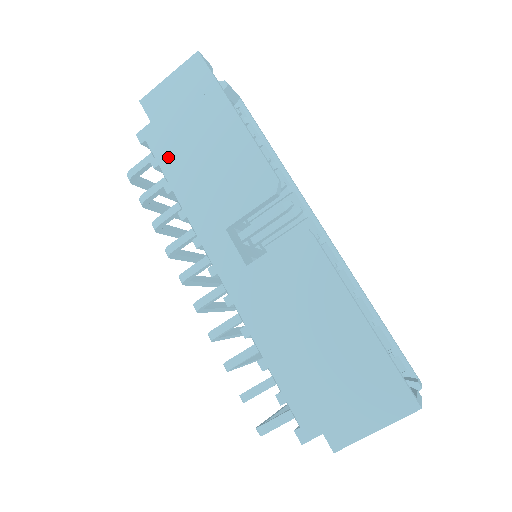
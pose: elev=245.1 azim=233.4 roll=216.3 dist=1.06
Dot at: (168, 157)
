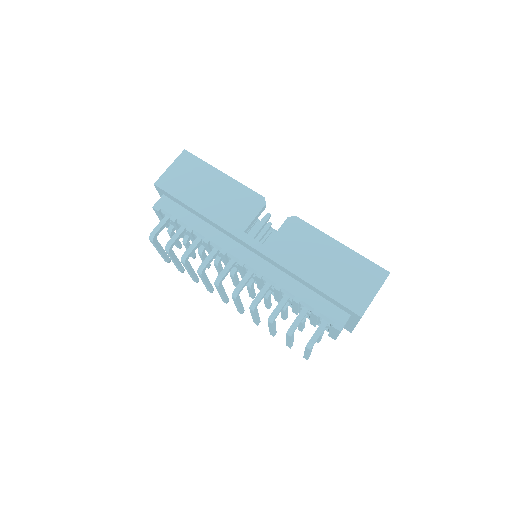
Dot at: (182, 212)
